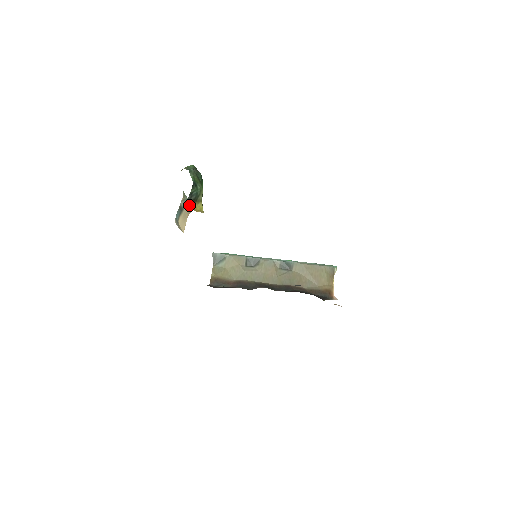
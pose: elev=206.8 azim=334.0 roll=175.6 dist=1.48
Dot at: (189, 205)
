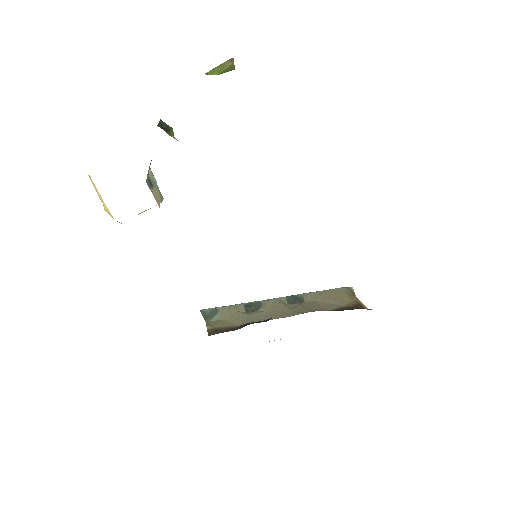
Dot at: occluded
